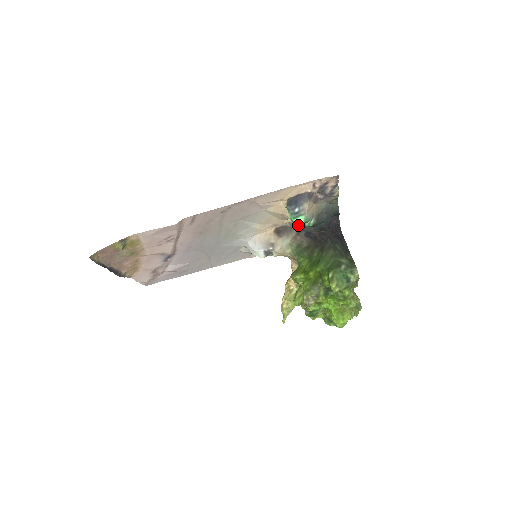
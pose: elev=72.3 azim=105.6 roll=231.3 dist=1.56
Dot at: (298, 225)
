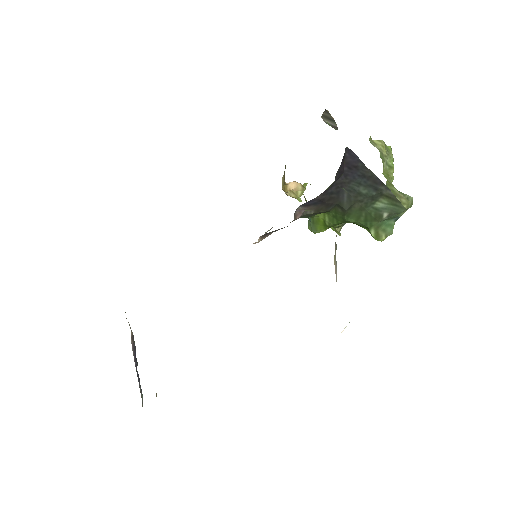
Dot at: occluded
